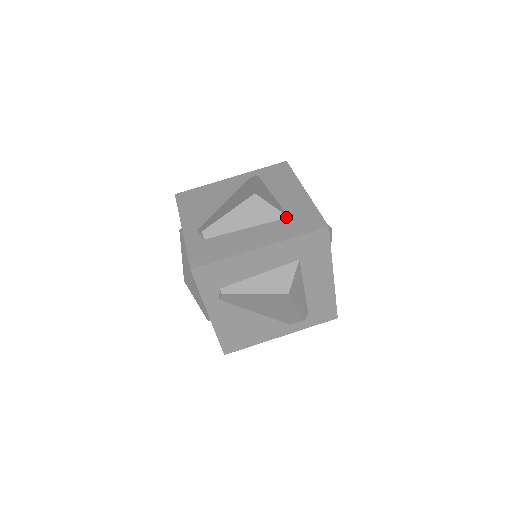
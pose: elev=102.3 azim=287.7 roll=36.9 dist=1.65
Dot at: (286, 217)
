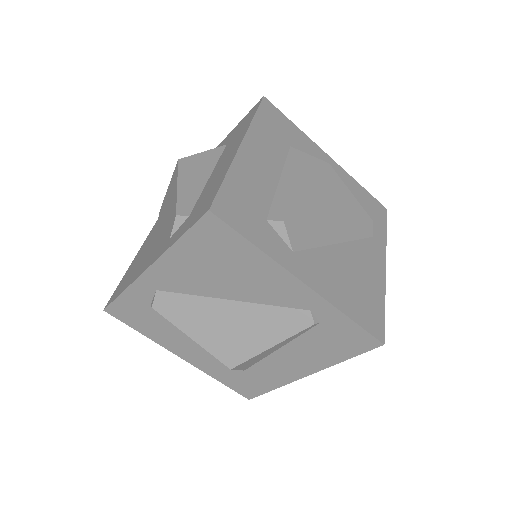
Dot at: occluded
